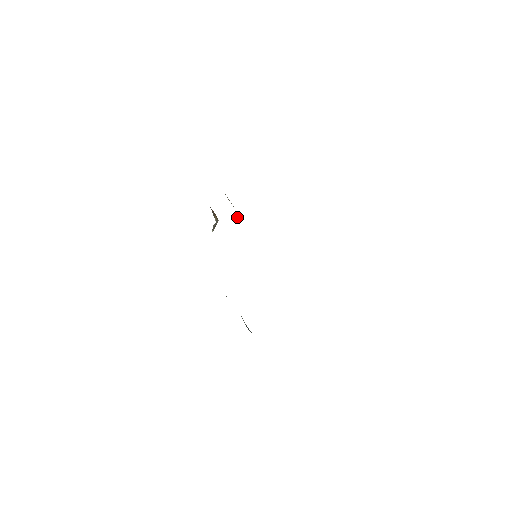
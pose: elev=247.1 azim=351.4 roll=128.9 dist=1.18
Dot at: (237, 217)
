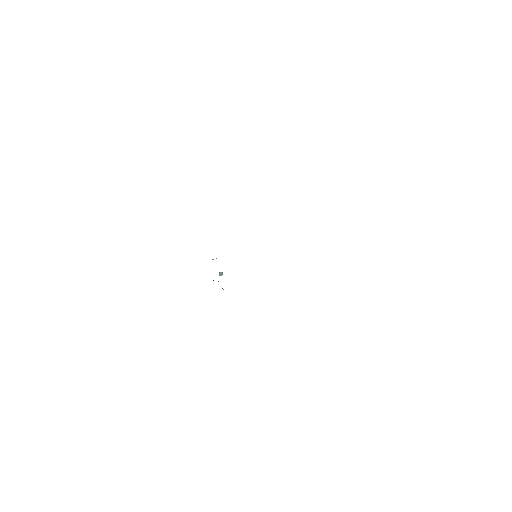
Dot at: (220, 273)
